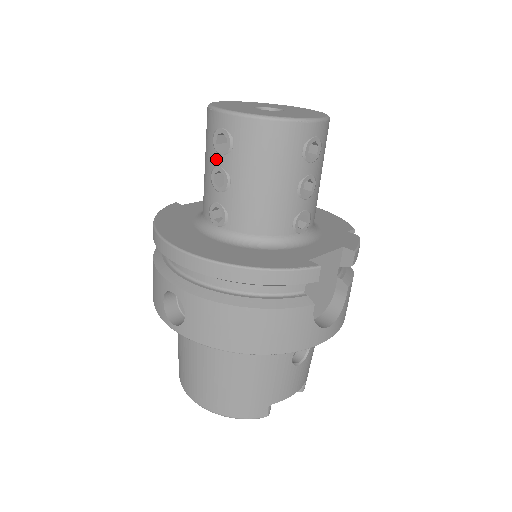
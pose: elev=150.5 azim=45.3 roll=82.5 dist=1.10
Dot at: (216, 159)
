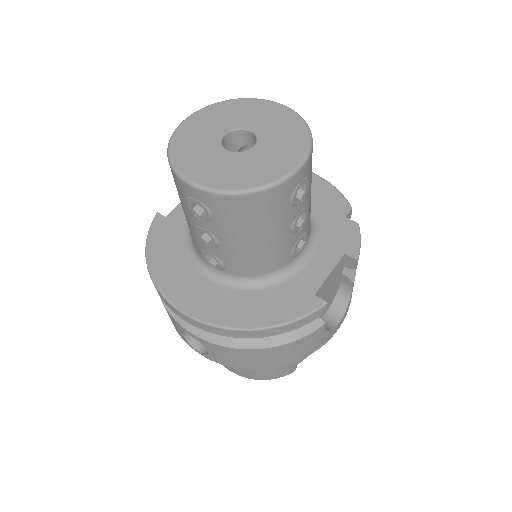
Dot at: (196, 220)
